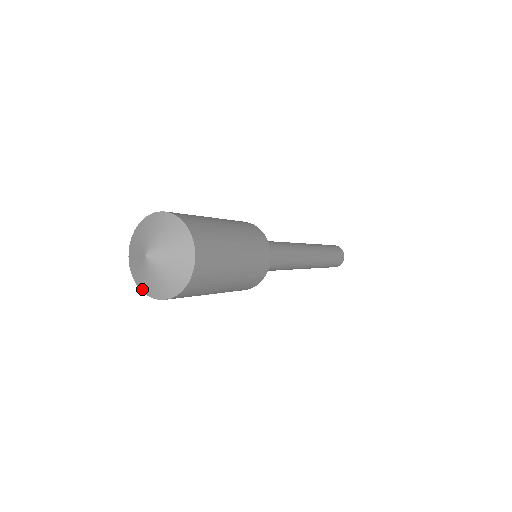
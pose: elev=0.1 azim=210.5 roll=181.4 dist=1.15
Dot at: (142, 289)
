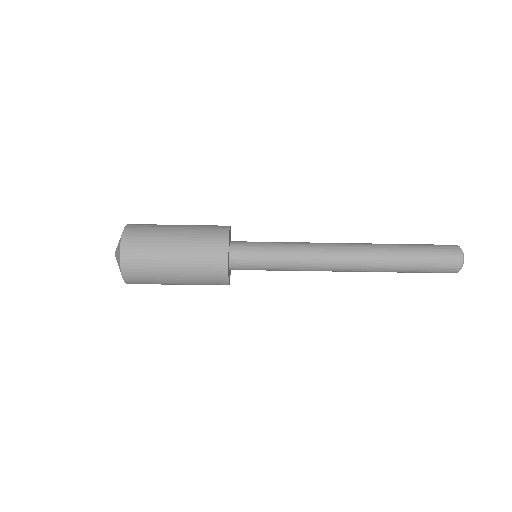
Dot at: occluded
